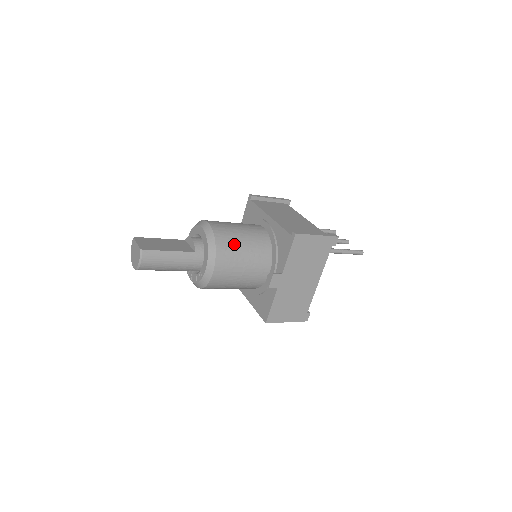
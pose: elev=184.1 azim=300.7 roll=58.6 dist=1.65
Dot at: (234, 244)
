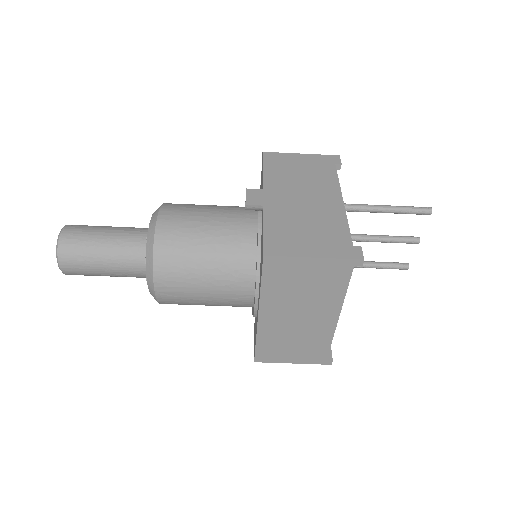
Dot at: occluded
